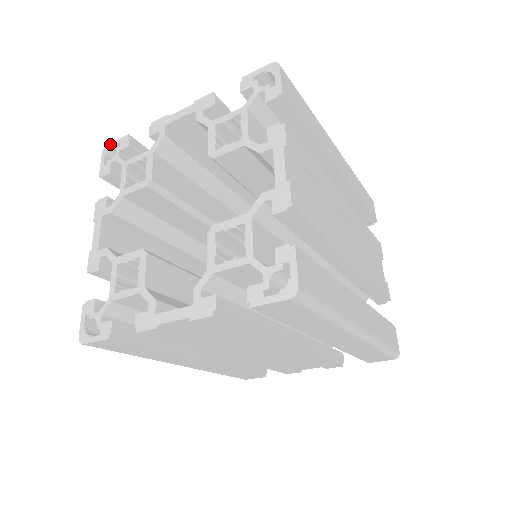
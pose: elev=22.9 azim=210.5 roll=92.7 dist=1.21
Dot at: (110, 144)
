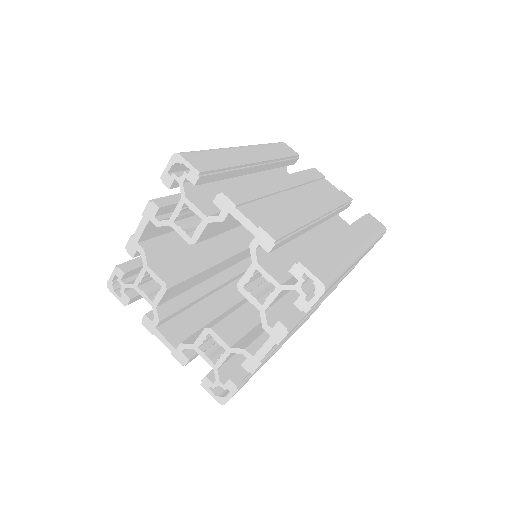
Dot at: (109, 281)
